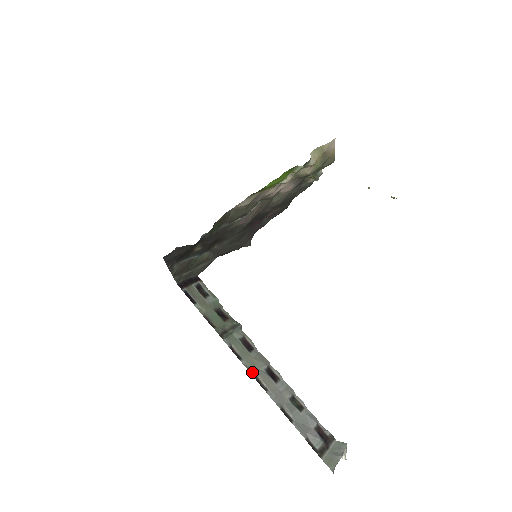
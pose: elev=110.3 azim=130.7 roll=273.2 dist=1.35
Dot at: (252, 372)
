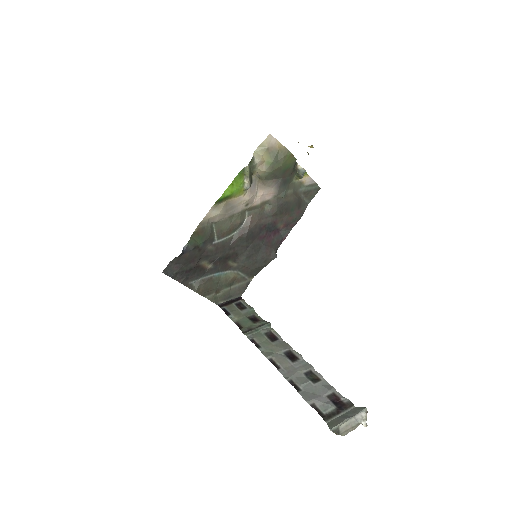
Dot at: (267, 355)
